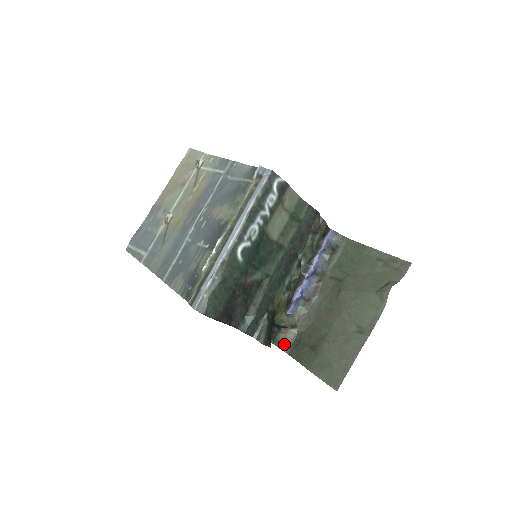
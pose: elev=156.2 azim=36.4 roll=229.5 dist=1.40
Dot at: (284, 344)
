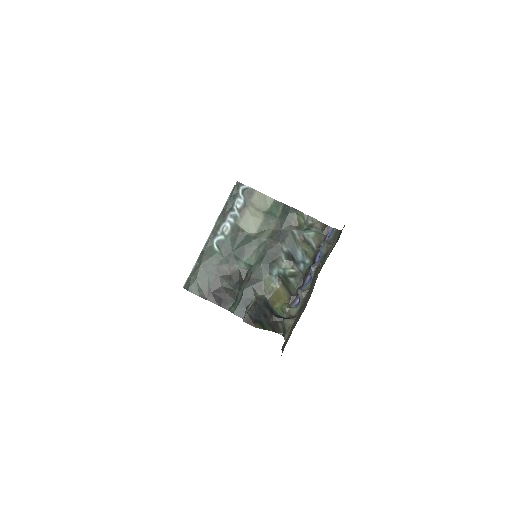
Dot at: (287, 334)
